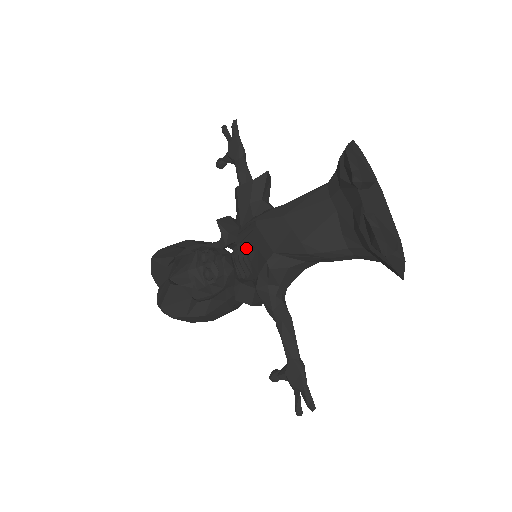
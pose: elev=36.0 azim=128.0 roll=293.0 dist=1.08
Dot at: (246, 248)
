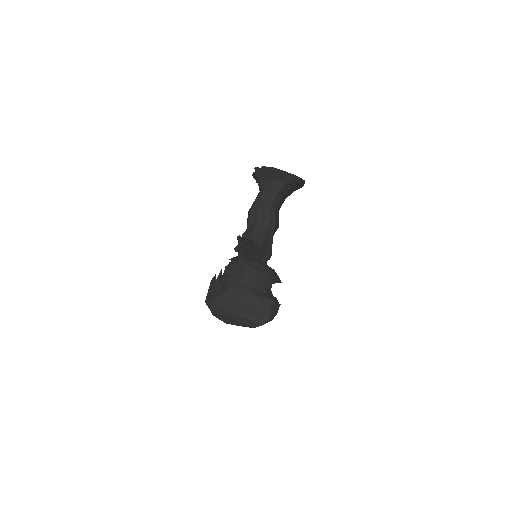
Dot at: occluded
